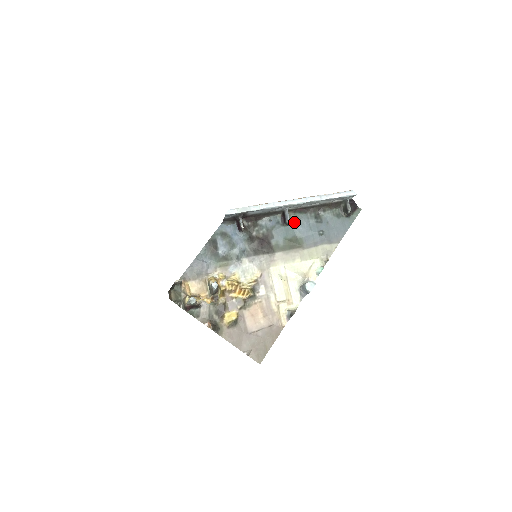
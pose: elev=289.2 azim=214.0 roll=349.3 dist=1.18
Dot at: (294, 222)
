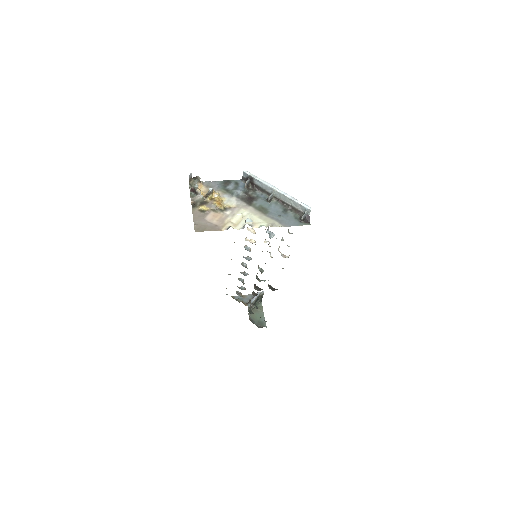
Dot at: (272, 204)
